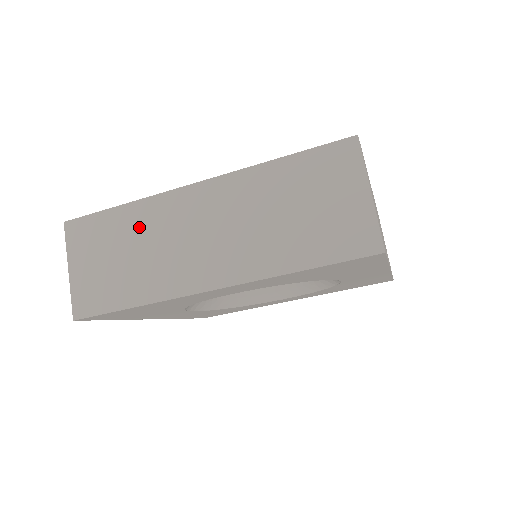
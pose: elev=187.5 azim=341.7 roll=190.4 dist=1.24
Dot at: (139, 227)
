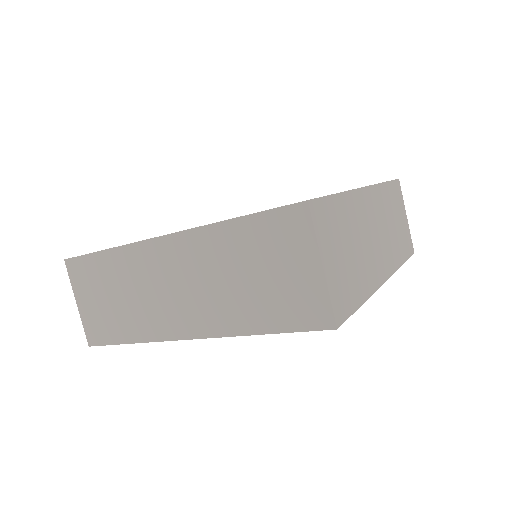
Dot at: (123, 273)
